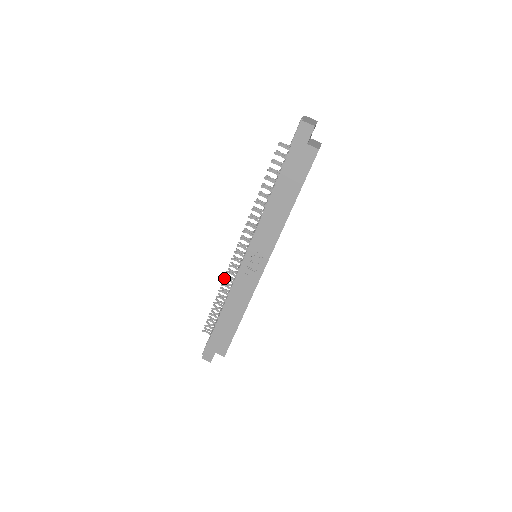
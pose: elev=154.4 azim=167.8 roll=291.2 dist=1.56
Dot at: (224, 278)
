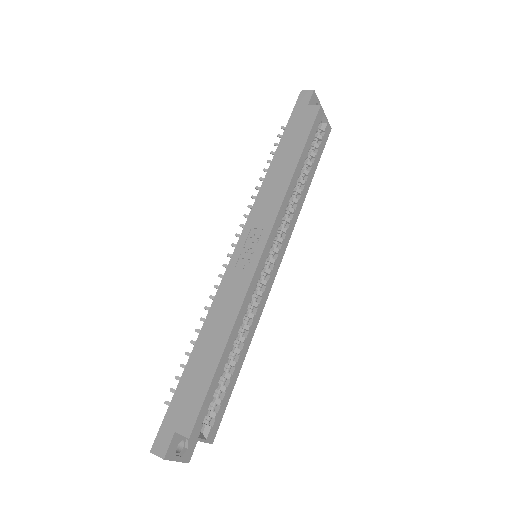
Dot at: (210, 296)
